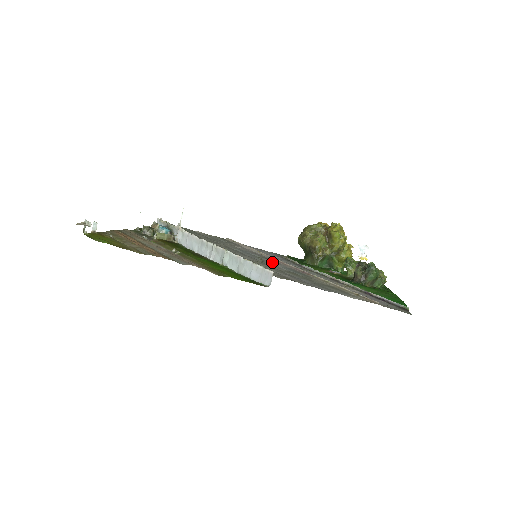
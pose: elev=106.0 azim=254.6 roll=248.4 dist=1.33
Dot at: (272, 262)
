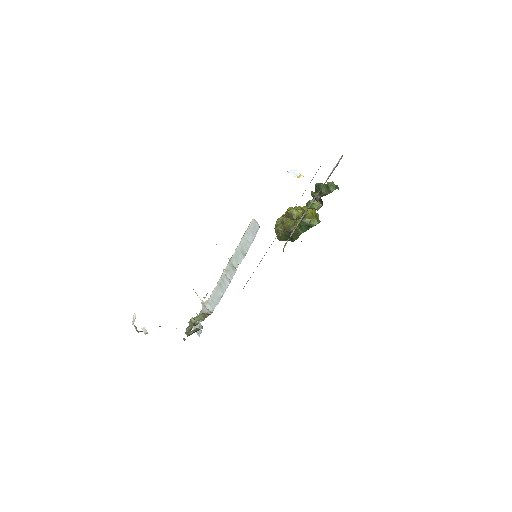
Dot at: occluded
